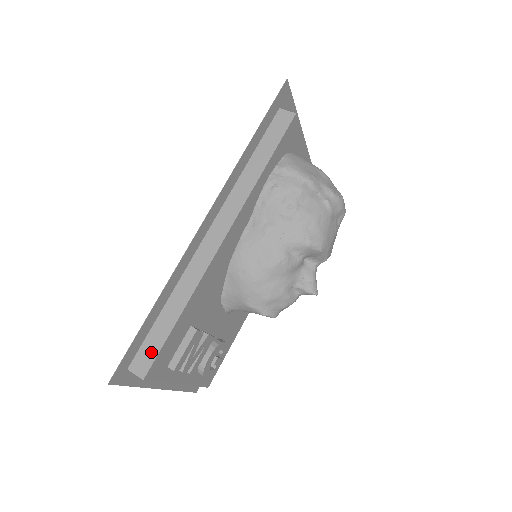
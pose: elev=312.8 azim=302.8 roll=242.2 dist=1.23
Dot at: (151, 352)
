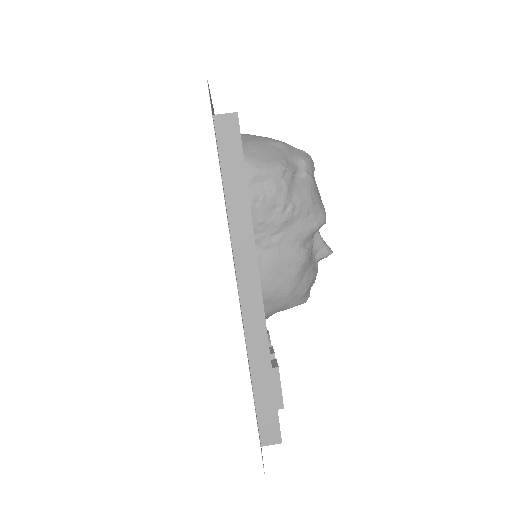
Dot at: (271, 421)
